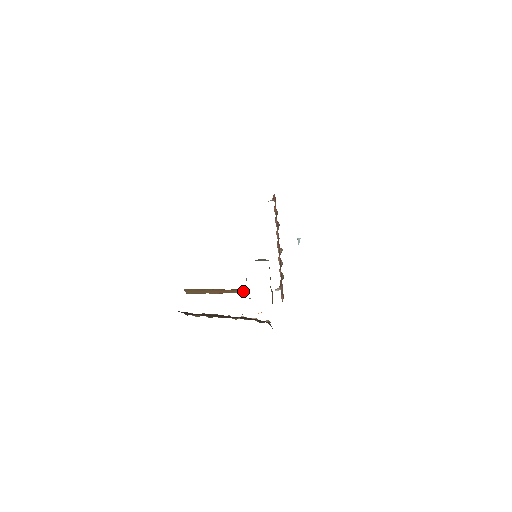
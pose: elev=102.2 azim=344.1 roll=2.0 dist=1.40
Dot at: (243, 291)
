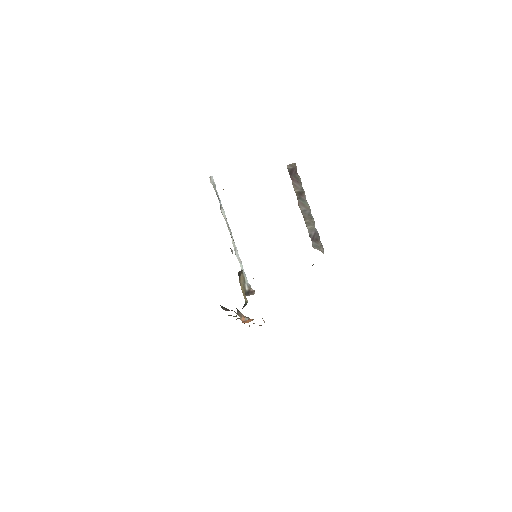
Dot at: (249, 295)
